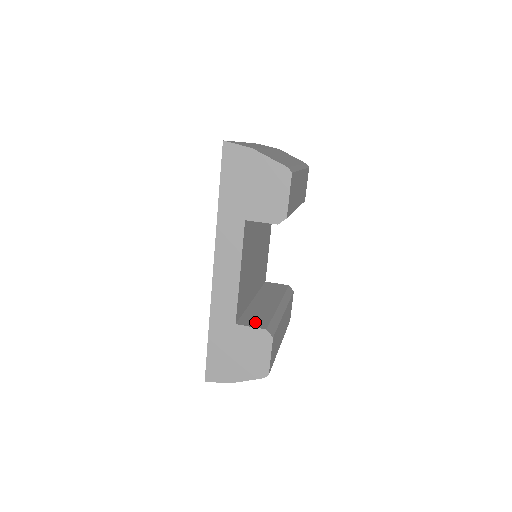
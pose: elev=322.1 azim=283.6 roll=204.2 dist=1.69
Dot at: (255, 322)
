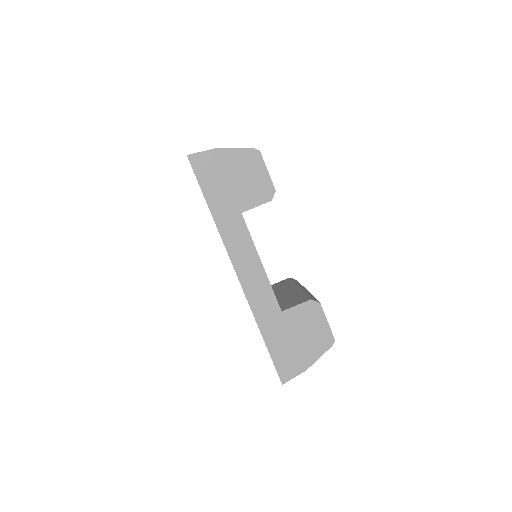
Dot at: (296, 302)
